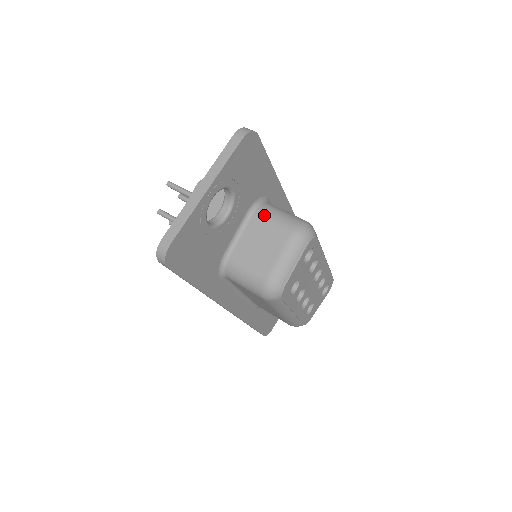
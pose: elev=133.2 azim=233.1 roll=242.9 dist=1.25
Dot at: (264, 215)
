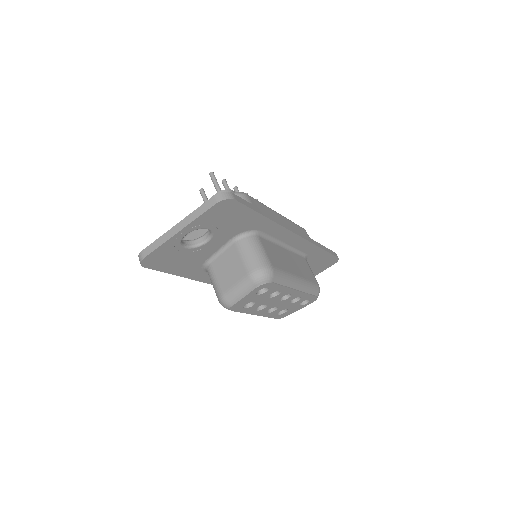
Dot at: (241, 248)
